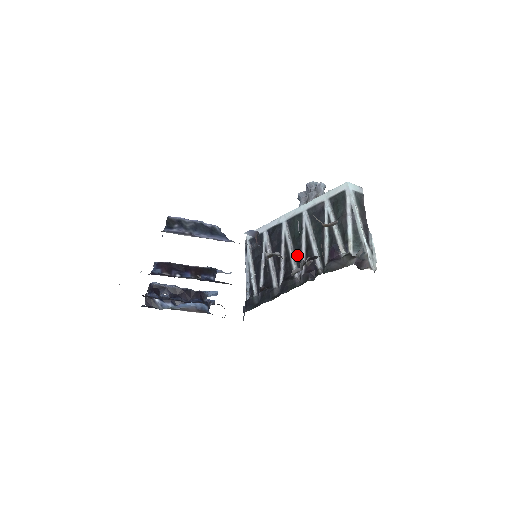
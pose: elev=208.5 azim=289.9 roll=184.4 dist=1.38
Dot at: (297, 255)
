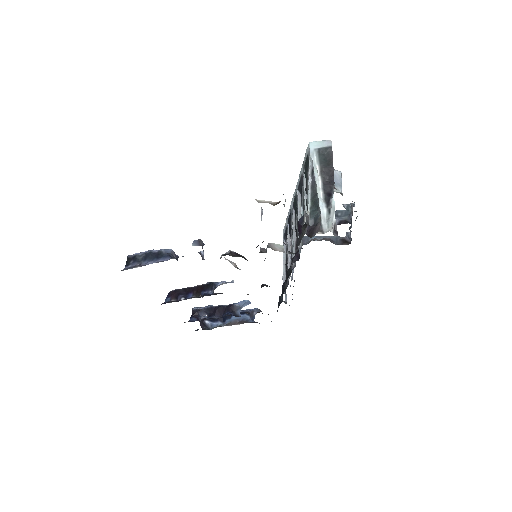
Dot at: occluded
